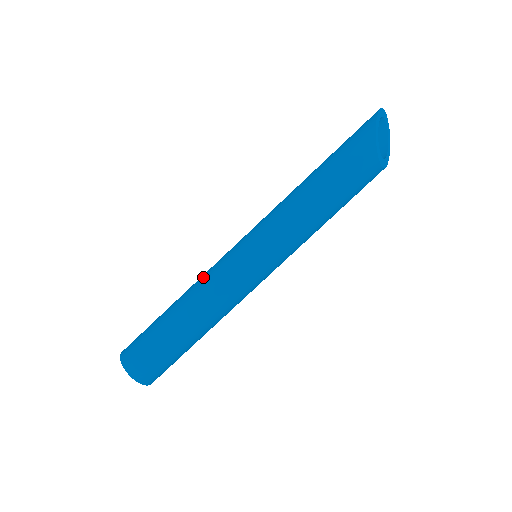
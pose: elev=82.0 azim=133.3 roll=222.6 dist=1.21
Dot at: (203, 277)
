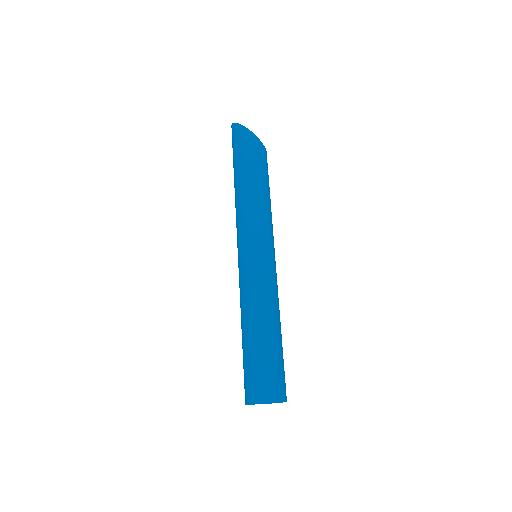
Dot at: (251, 293)
